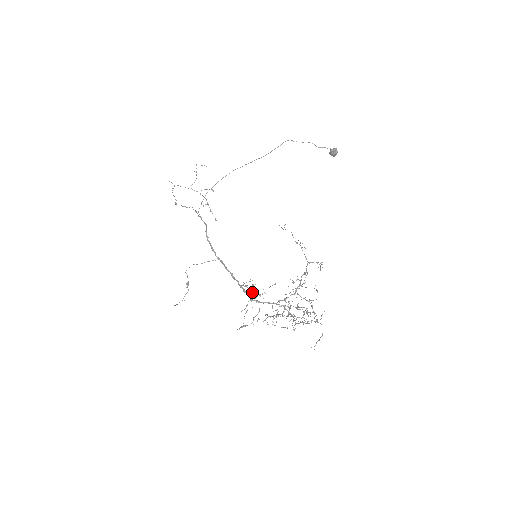
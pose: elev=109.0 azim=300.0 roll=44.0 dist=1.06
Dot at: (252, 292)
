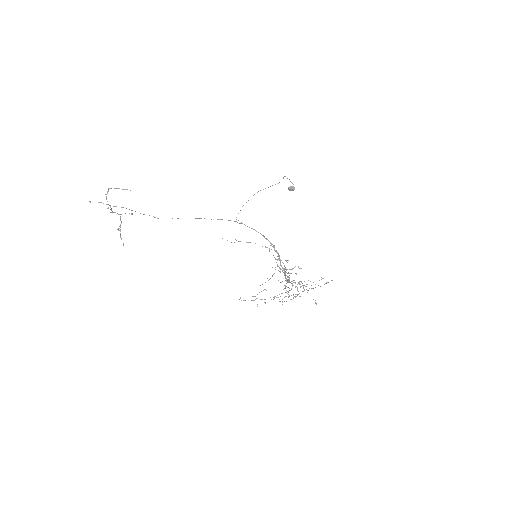
Dot at: occluded
